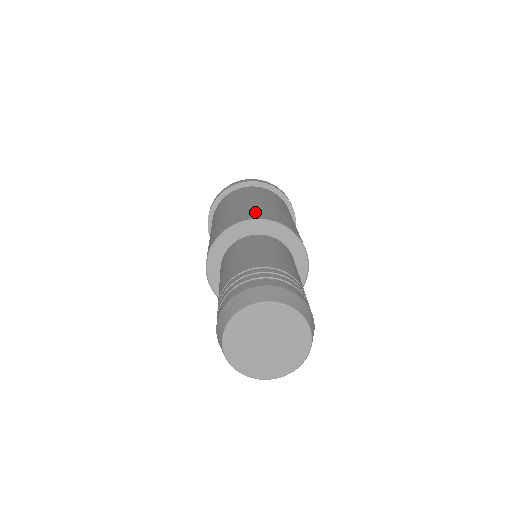
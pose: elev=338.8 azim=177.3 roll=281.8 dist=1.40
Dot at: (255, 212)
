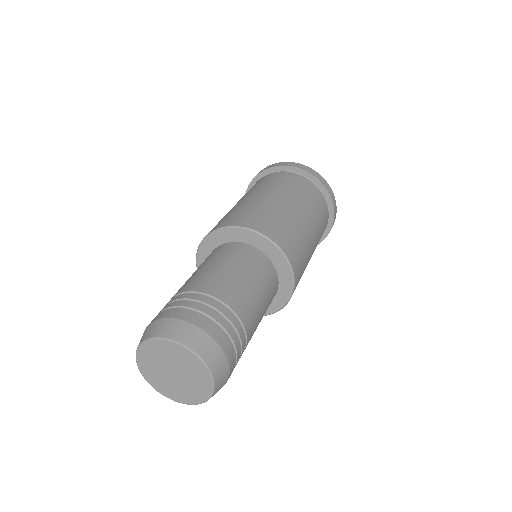
Dot at: (279, 228)
